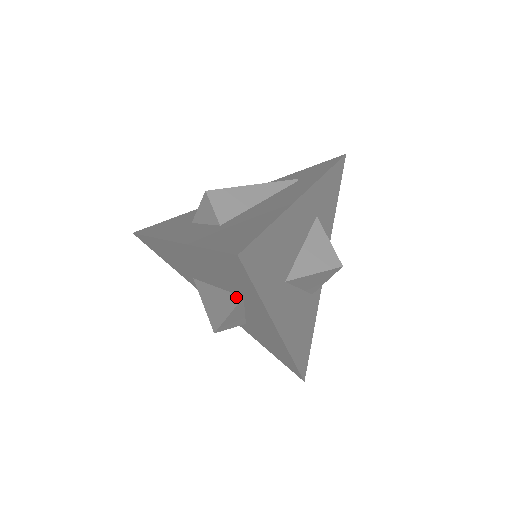
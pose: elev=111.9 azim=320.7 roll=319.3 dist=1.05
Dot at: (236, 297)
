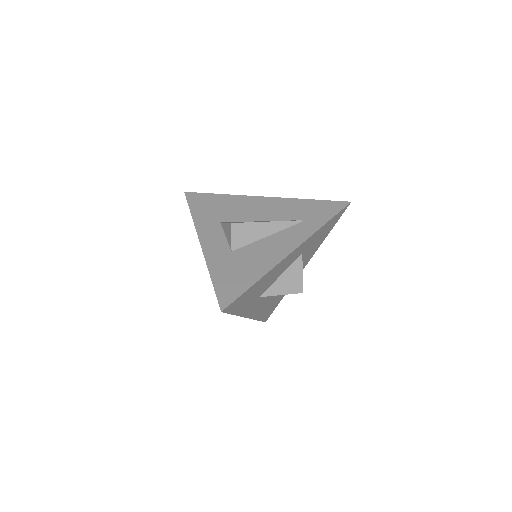
Dot at: occluded
